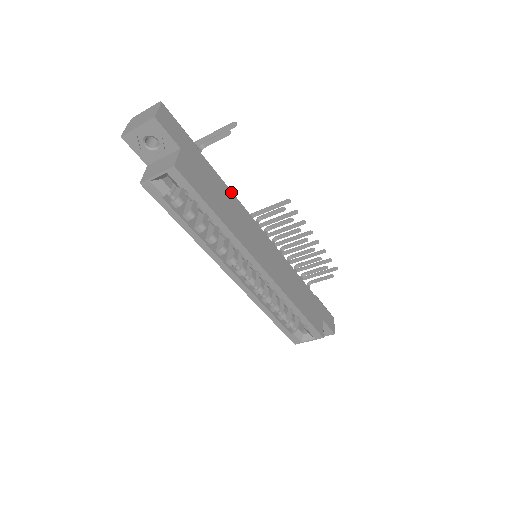
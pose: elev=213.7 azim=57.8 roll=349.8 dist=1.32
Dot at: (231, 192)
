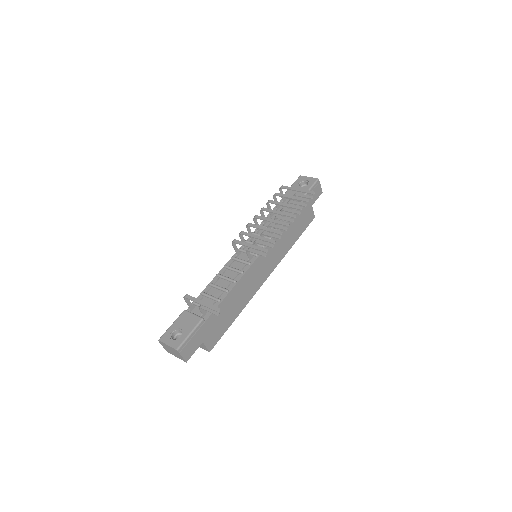
Dot at: (231, 292)
